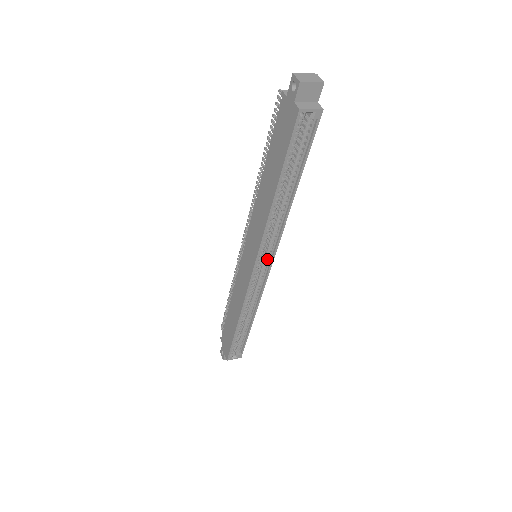
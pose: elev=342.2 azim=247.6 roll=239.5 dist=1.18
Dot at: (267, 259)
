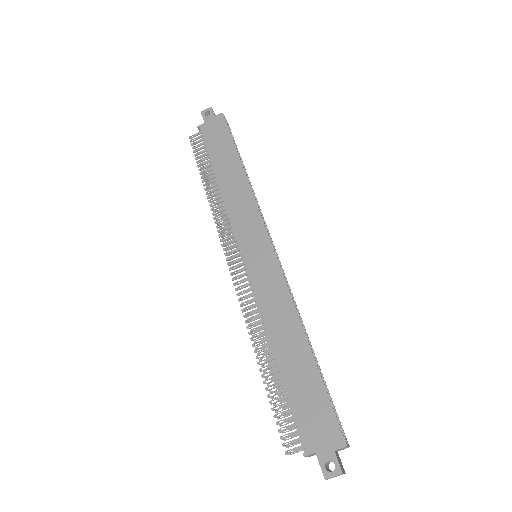
Dot at: occluded
